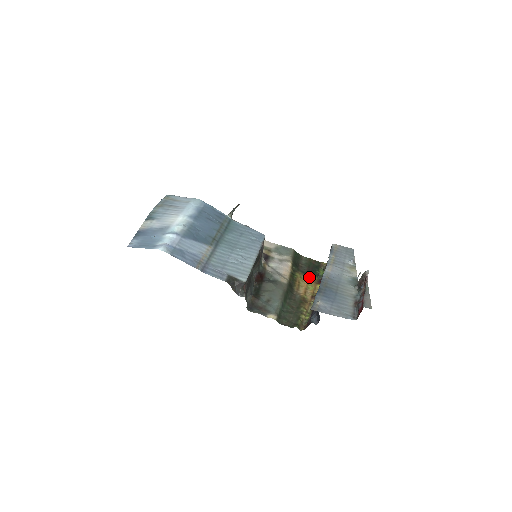
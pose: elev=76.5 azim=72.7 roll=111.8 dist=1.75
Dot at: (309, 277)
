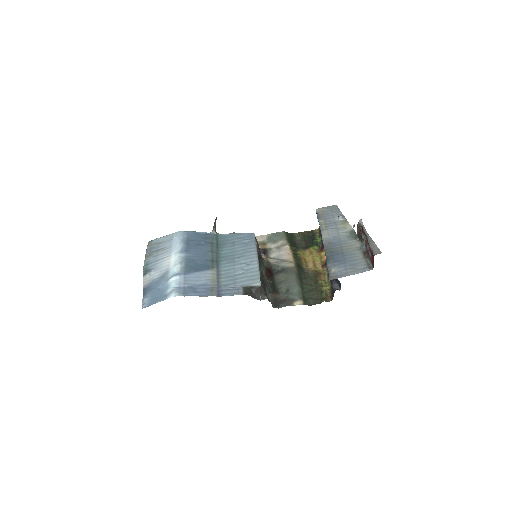
Dot at: (310, 250)
